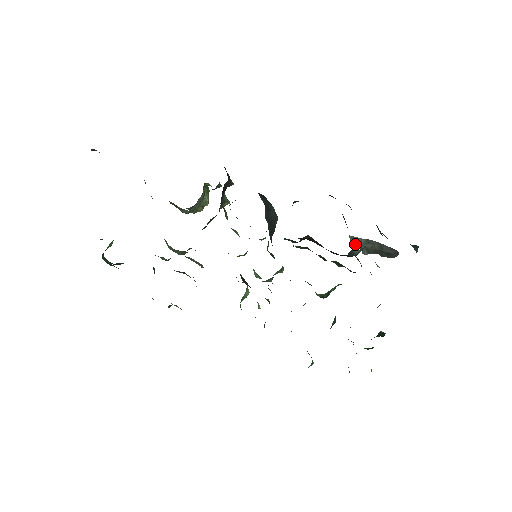
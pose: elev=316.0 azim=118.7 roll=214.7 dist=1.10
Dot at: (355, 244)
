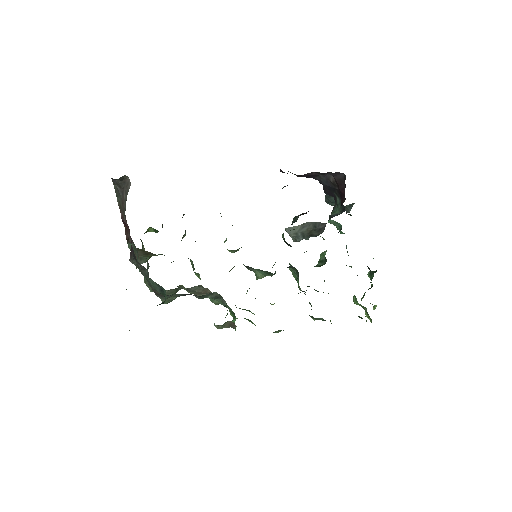
Dot at: (292, 234)
